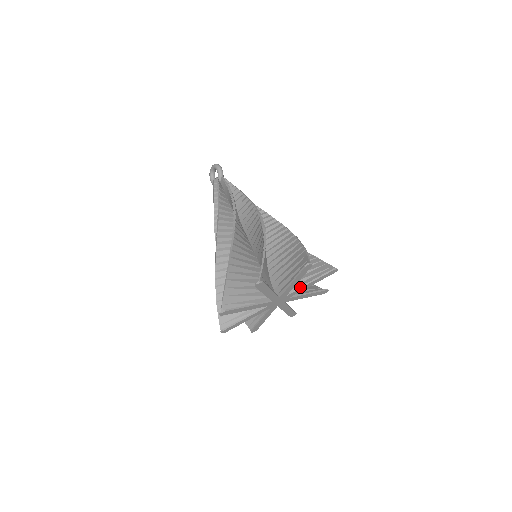
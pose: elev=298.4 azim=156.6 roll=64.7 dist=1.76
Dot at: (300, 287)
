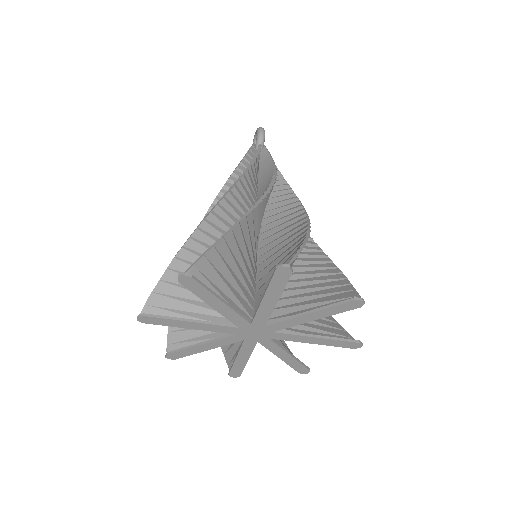
Dot at: (290, 316)
